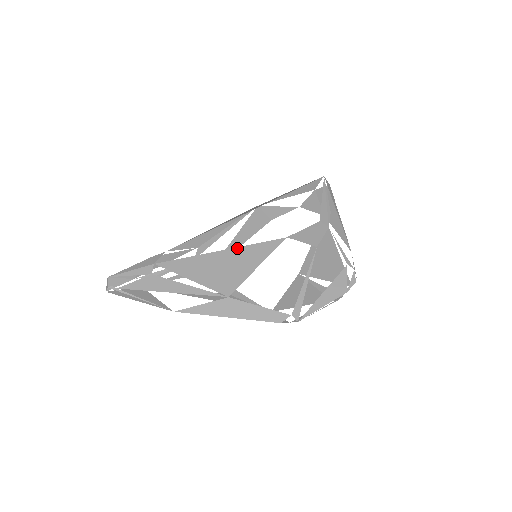
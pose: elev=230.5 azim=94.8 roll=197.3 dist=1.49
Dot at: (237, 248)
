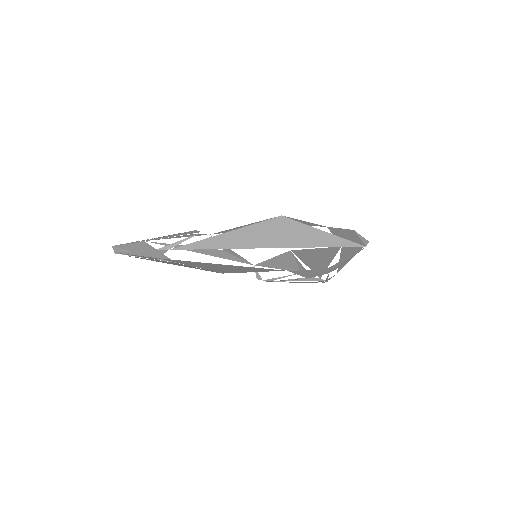
Dot at: (239, 267)
